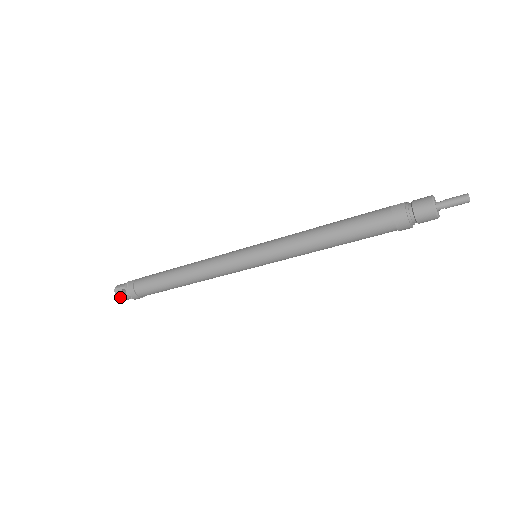
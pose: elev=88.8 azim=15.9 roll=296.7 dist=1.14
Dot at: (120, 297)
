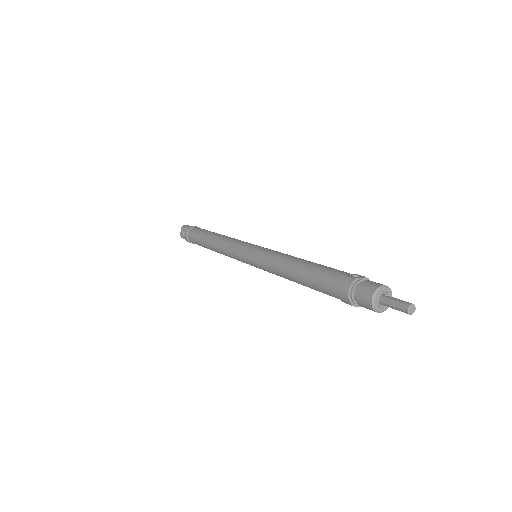
Dot at: (182, 236)
